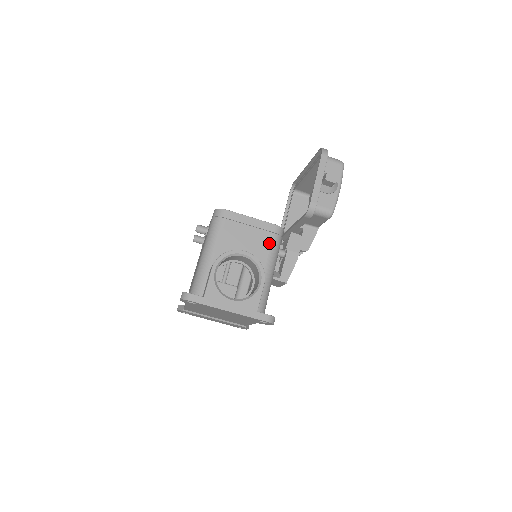
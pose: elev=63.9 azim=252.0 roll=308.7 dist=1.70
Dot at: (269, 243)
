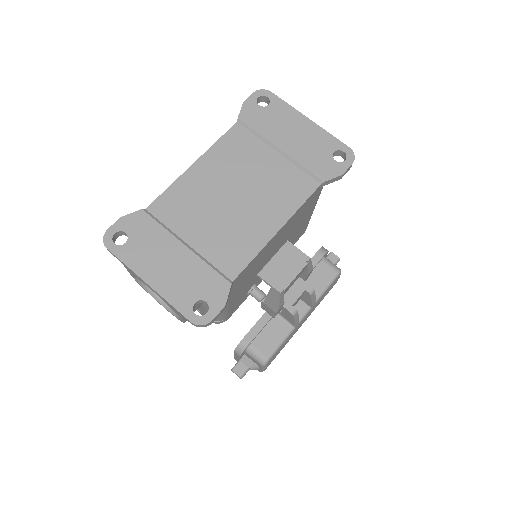
Dot at: occluded
